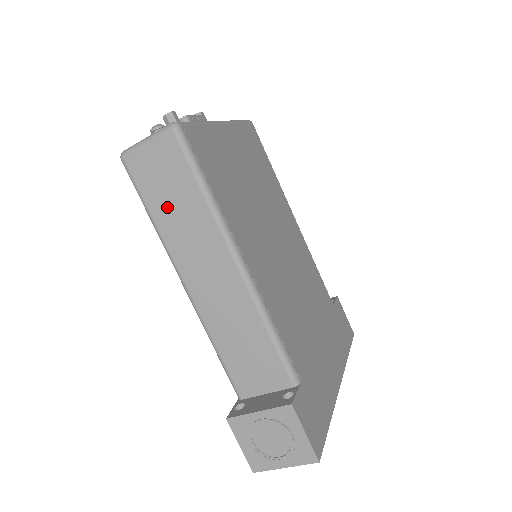
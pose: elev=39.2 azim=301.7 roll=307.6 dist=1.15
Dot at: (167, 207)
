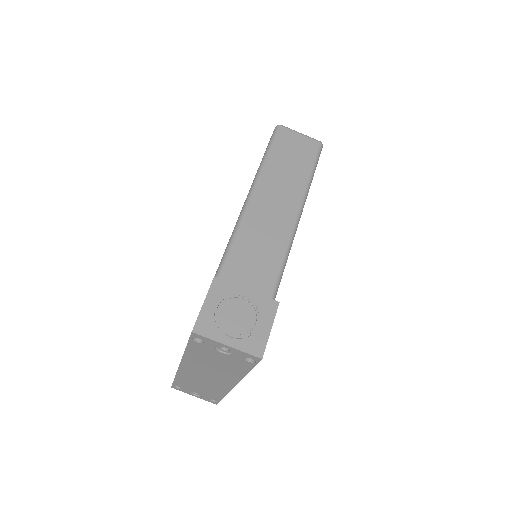
Dot at: (283, 161)
